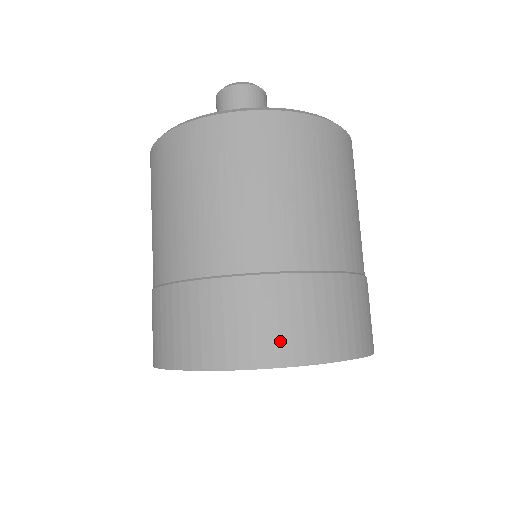
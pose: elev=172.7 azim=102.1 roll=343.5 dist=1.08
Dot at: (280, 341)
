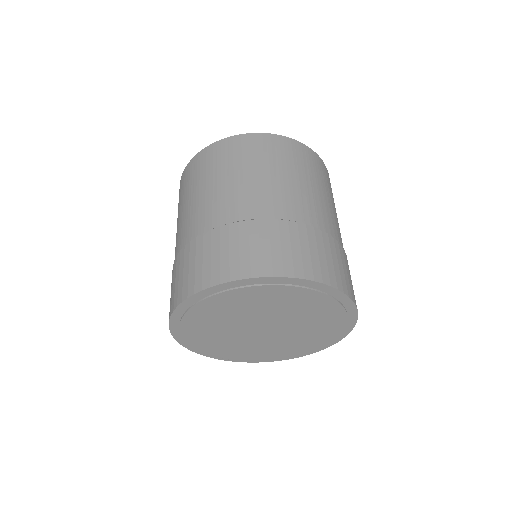
Dot at: (313, 265)
